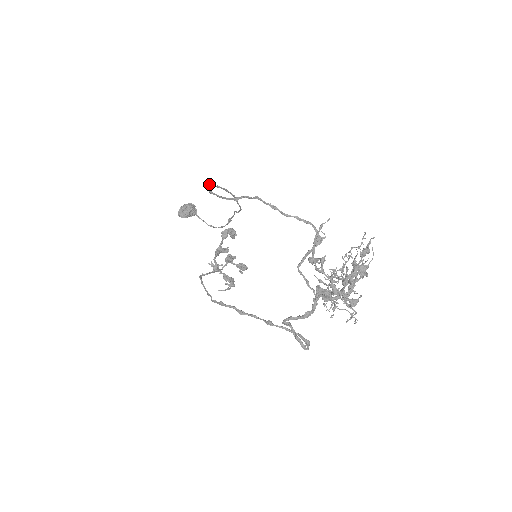
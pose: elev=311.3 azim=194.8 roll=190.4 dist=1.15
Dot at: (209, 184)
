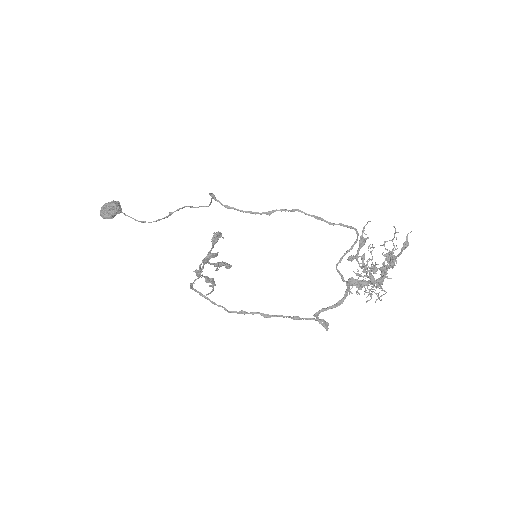
Dot at: occluded
